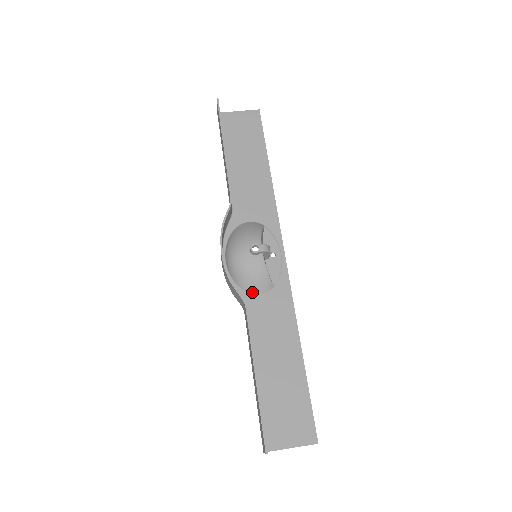
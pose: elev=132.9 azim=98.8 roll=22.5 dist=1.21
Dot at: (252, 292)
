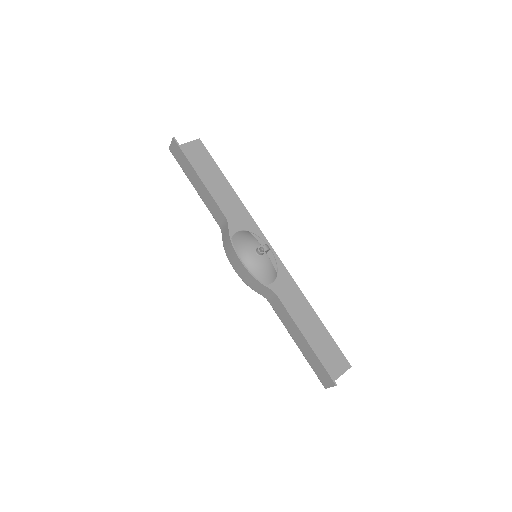
Dot at: (266, 284)
